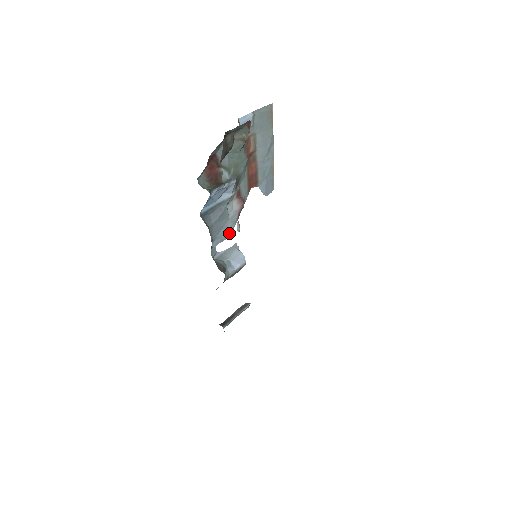
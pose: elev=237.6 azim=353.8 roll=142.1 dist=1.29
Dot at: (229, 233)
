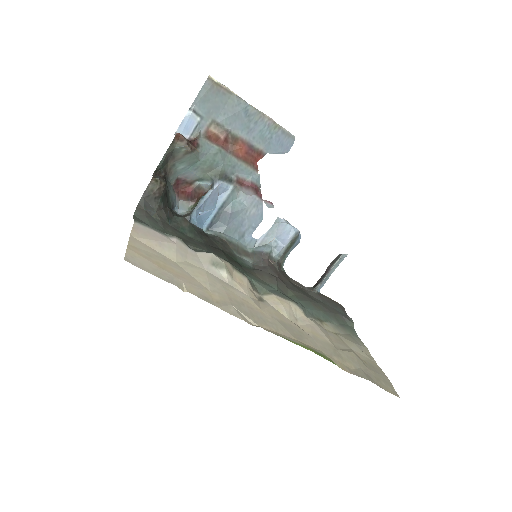
Dot at: (260, 216)
